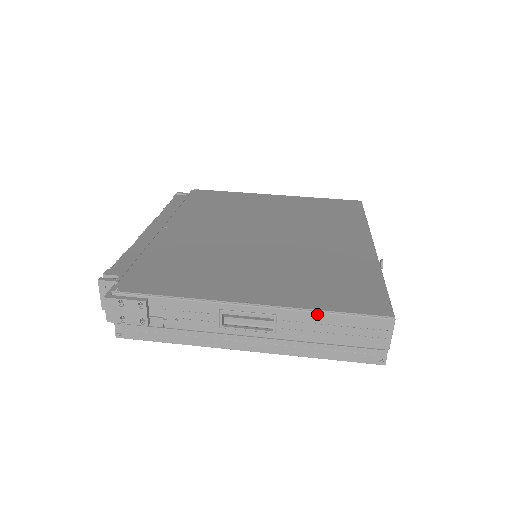
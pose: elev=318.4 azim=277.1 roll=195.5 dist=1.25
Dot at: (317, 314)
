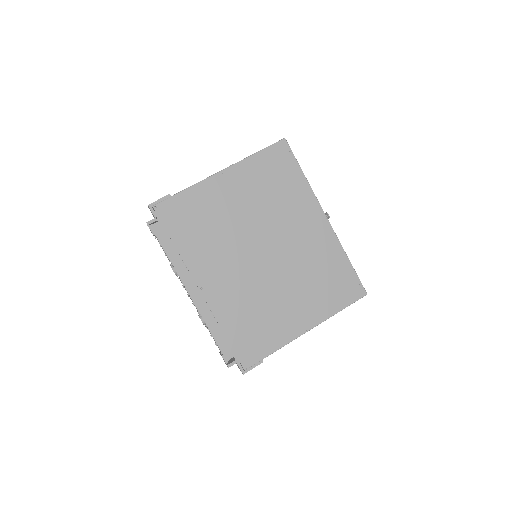
Dot at: (336, 313)
